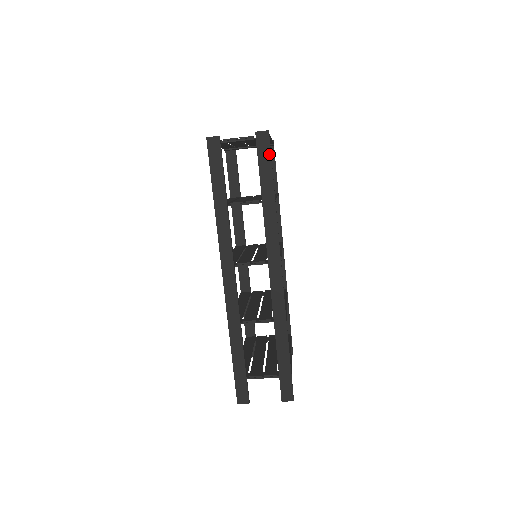
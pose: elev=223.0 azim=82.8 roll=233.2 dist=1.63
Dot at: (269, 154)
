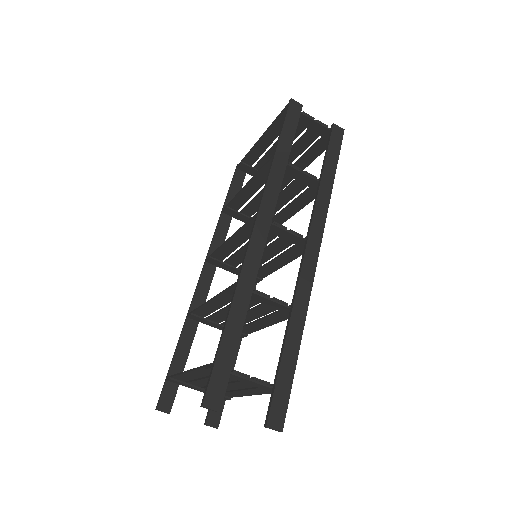
Dot at: (339, 146)
